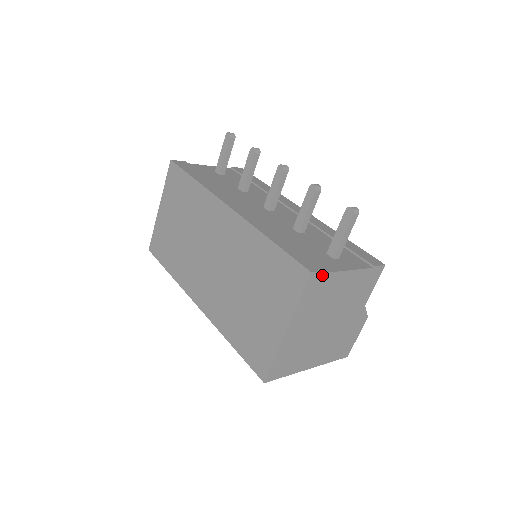
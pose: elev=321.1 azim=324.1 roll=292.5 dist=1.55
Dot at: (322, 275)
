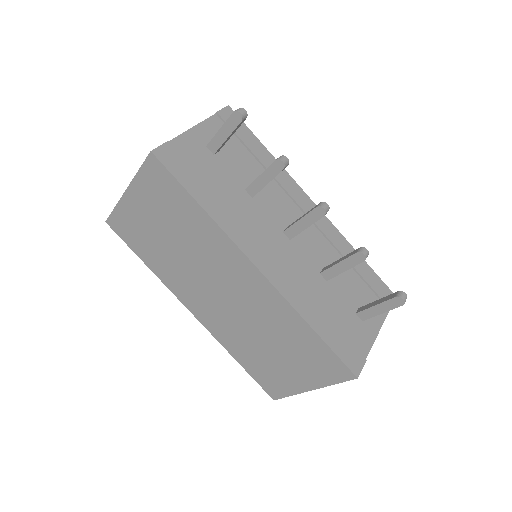
Dot at: (361, 365)
